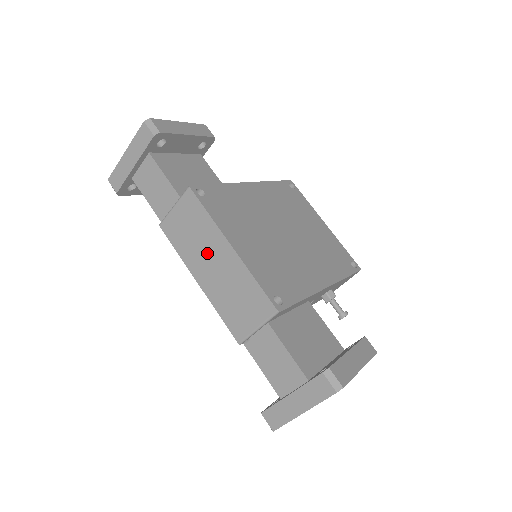
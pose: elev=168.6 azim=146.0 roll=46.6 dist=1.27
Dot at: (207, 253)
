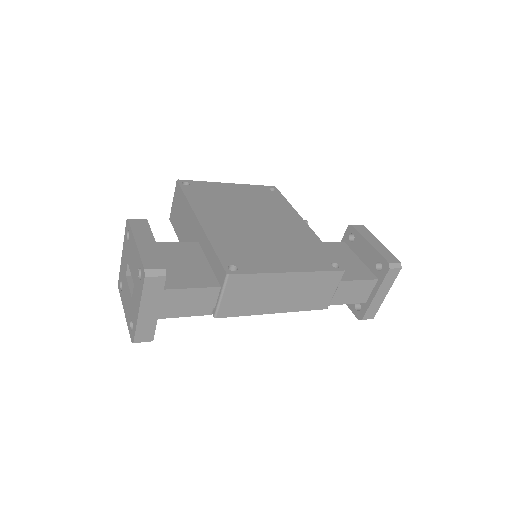
Dot at: (273, 293)
